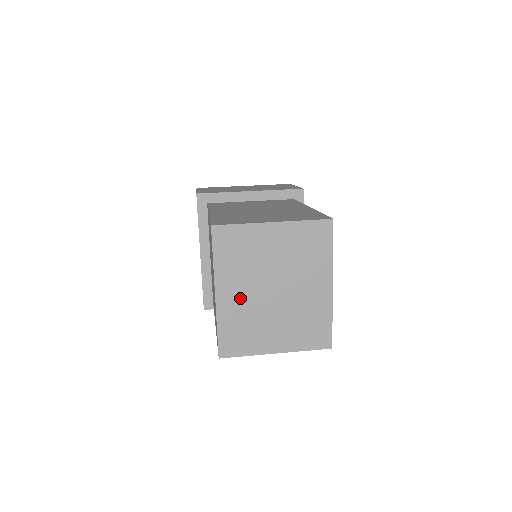
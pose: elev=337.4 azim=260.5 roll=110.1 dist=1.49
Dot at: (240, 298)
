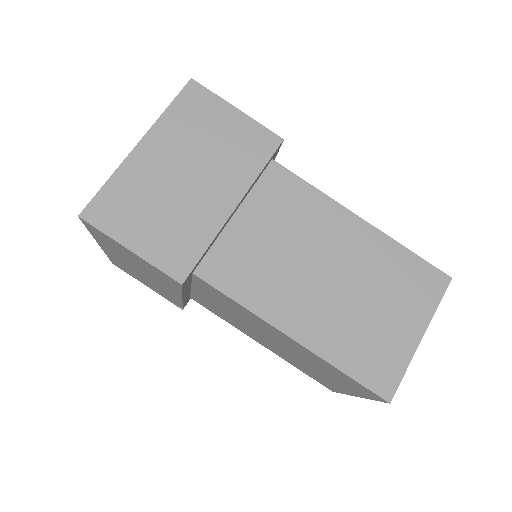
Dot at: occluded
